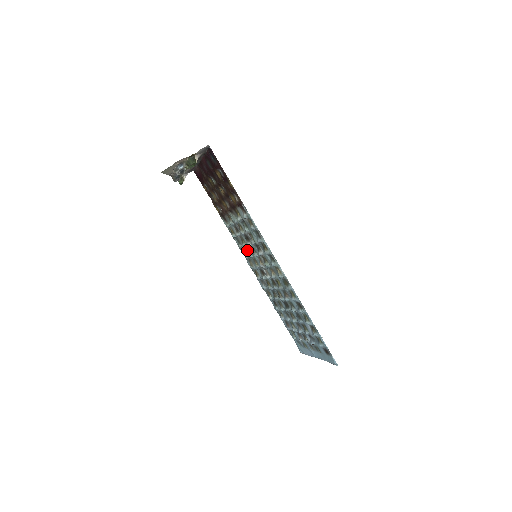
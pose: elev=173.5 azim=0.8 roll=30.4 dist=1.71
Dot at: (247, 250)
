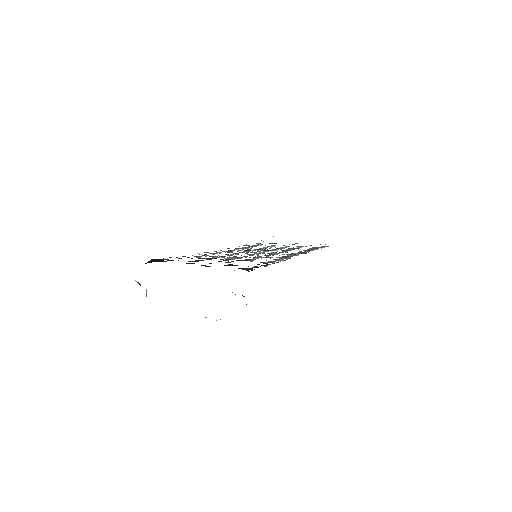
Dot at: occluded
